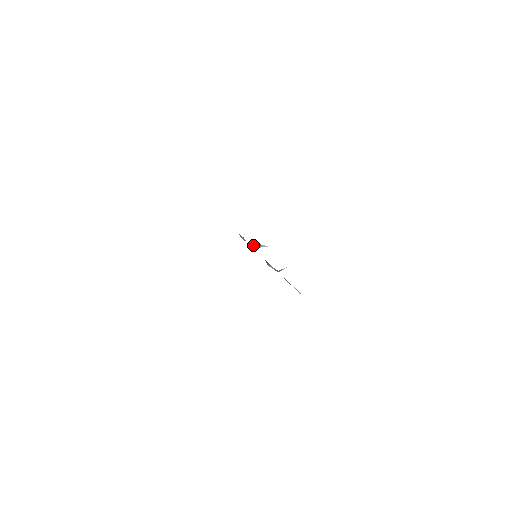
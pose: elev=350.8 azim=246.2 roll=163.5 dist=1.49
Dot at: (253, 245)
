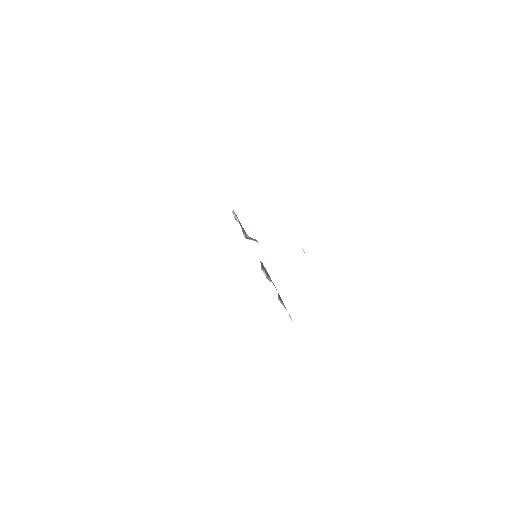
Dot at: occluded
